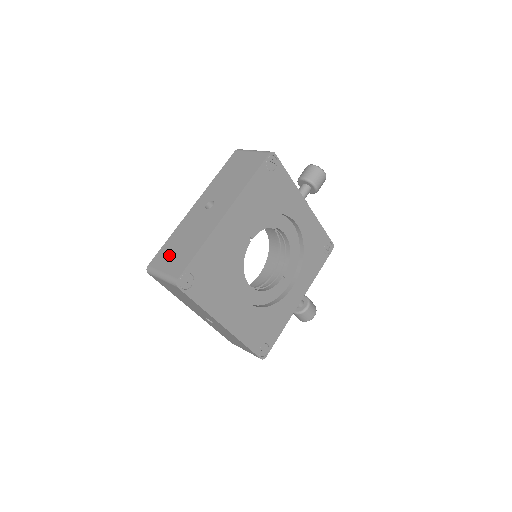
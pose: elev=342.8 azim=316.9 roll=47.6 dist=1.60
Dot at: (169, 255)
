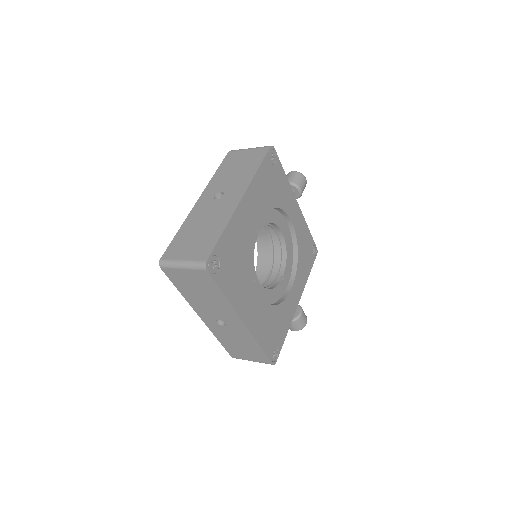
Dot at: (185, 244)
